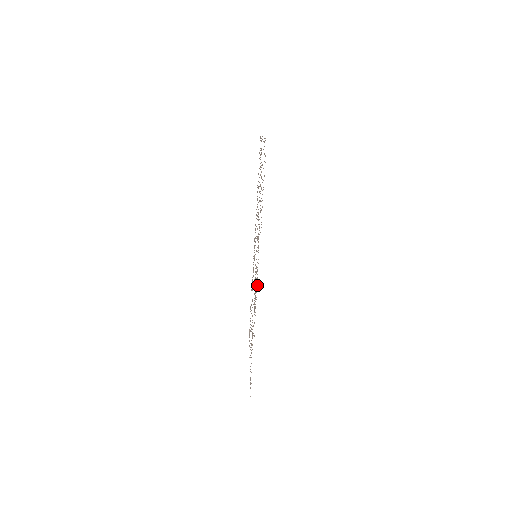
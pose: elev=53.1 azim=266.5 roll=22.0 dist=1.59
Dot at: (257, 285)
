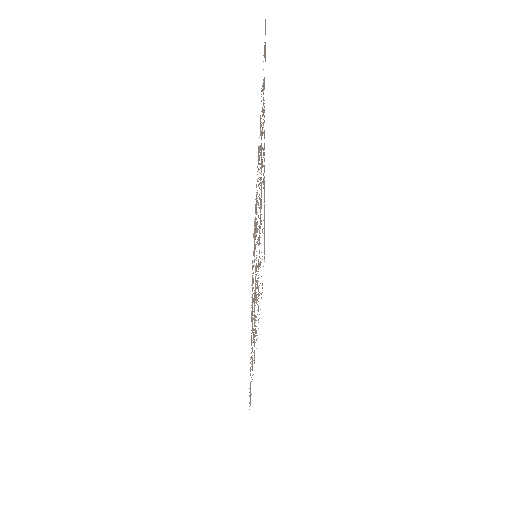
Dot at: occluded
